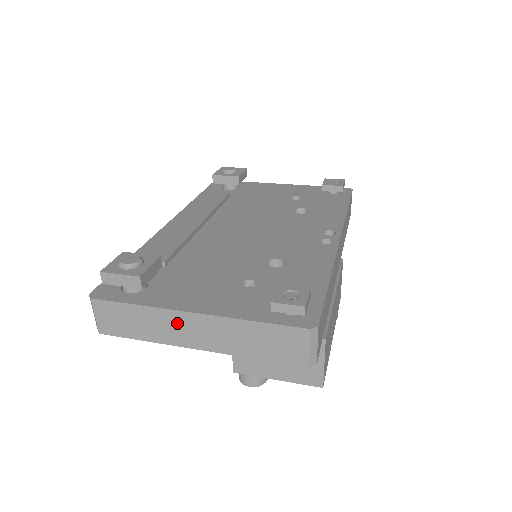
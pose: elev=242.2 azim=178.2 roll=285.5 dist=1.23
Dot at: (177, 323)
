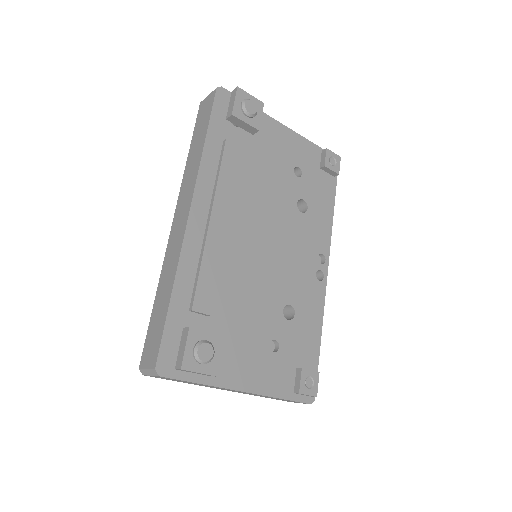
Dot at: occluded
